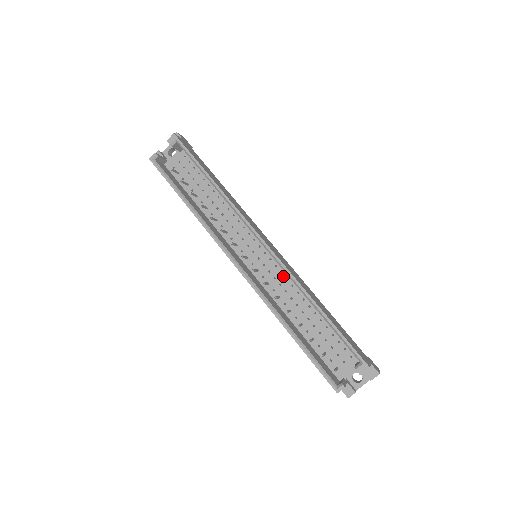
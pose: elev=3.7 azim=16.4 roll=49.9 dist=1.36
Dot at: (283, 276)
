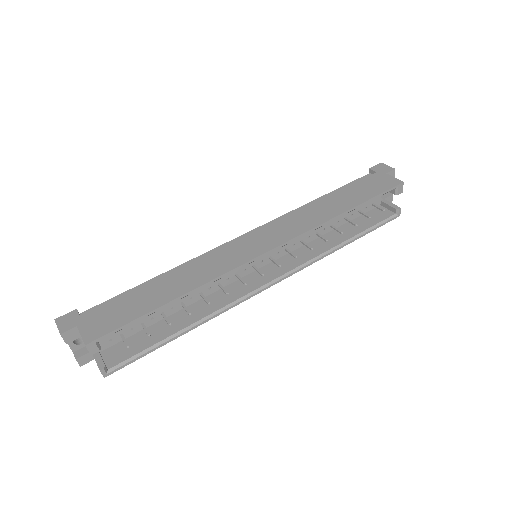
Dot at: occluded
